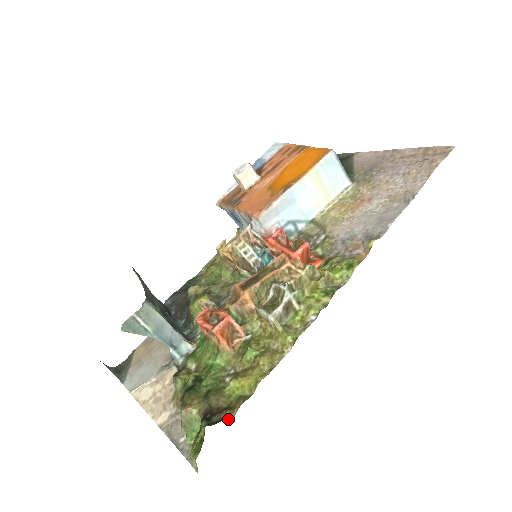
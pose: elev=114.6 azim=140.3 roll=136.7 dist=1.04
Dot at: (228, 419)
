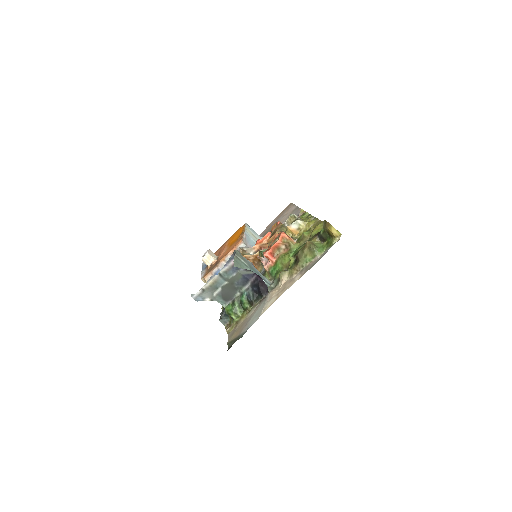
Dot at: occluded
